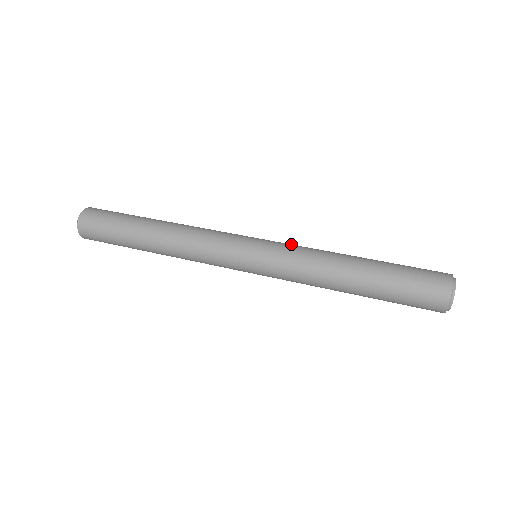
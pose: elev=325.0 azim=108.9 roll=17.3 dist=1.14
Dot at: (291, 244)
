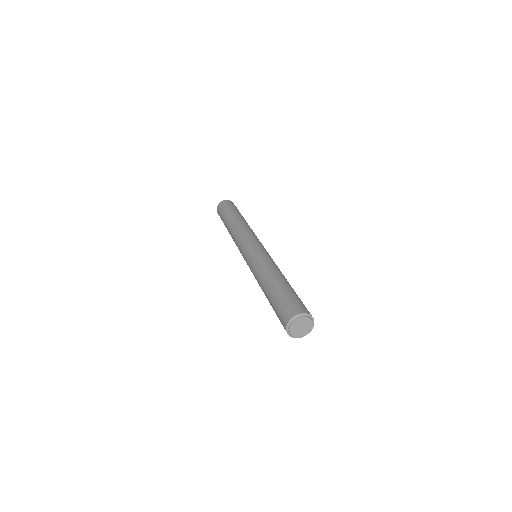
Dot at: (260, 256)
